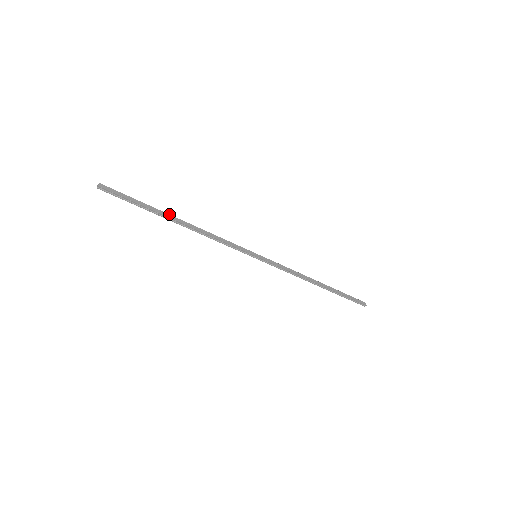
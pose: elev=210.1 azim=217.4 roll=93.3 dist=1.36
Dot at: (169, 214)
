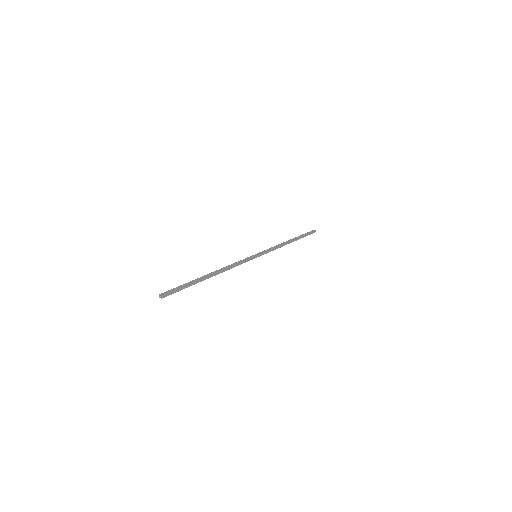
Dot at: (205, 277)
